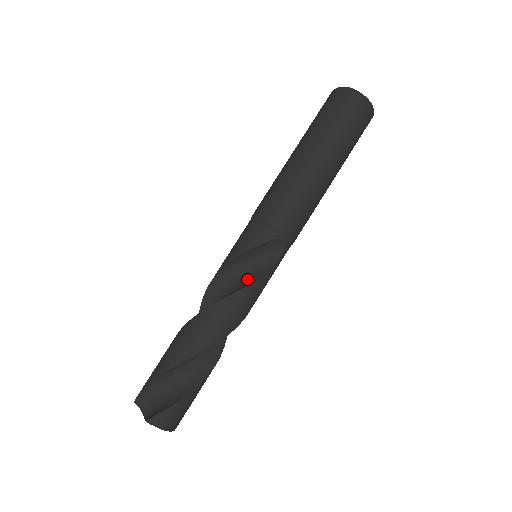
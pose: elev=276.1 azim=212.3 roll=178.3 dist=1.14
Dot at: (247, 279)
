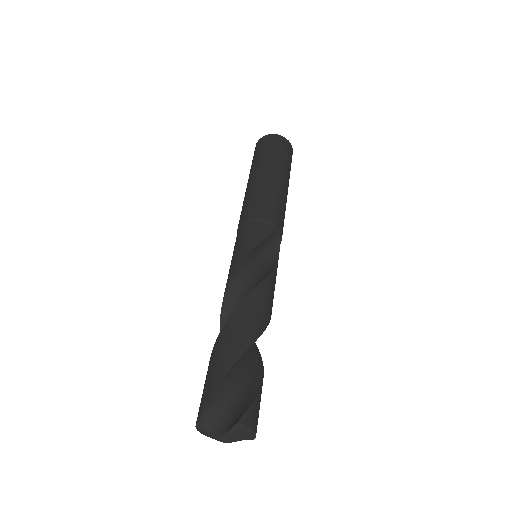
Dot at: (263, 271)
